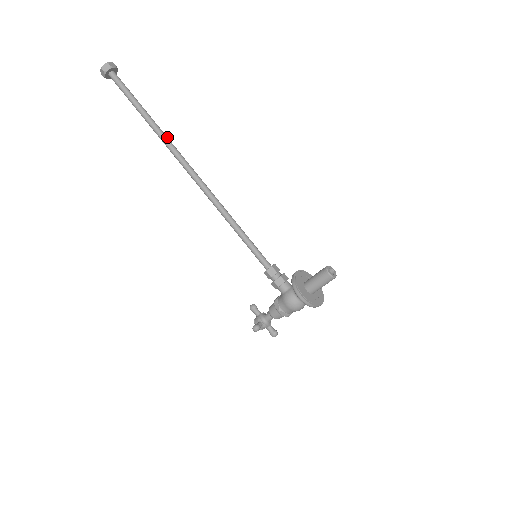
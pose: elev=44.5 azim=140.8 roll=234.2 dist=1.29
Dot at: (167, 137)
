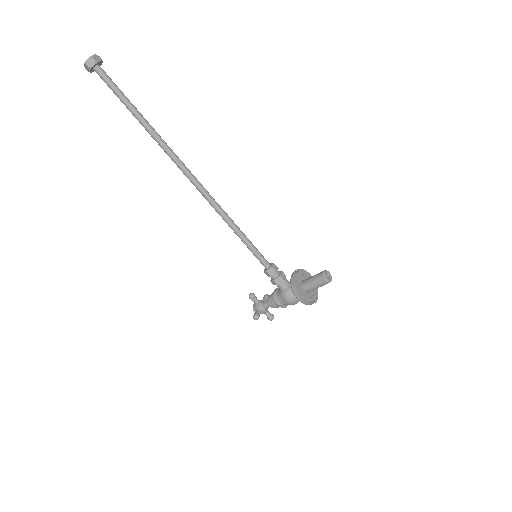
Dot at: (163, 140)
